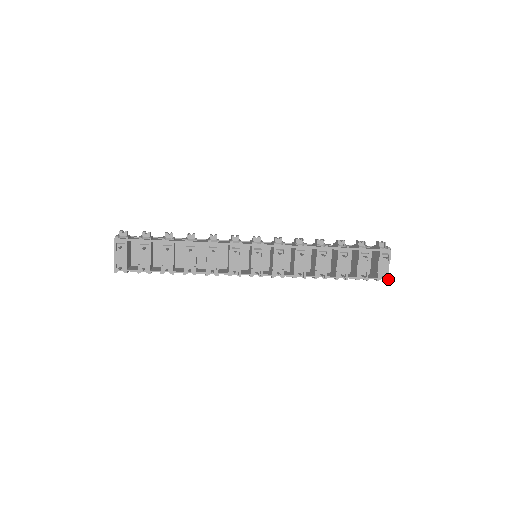
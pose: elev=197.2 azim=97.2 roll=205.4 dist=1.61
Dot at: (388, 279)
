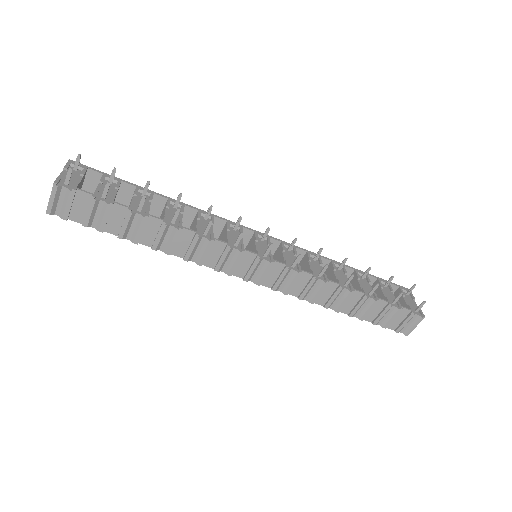
Dot at: (423, 315)
